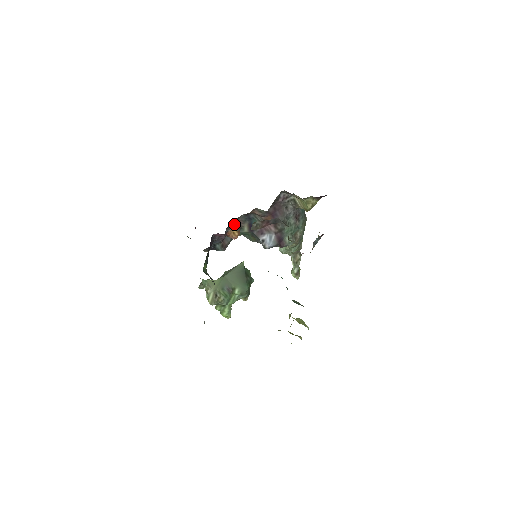
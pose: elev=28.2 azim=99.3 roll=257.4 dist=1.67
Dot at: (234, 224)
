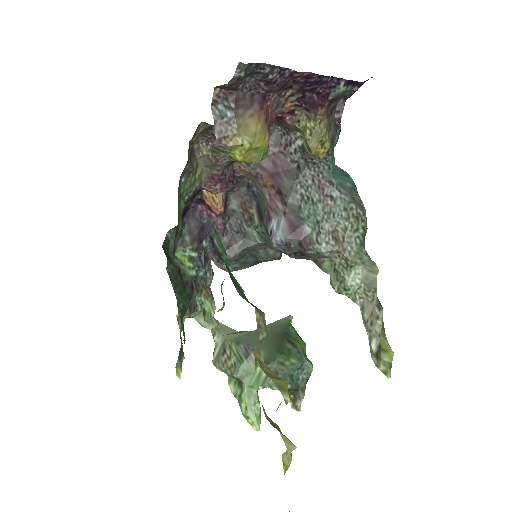
Dot at: (241, 210)
